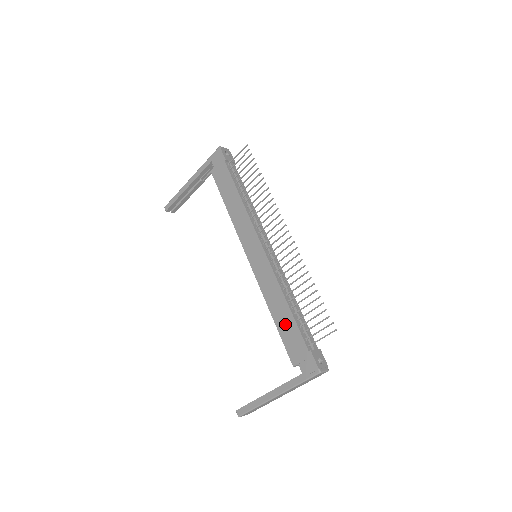
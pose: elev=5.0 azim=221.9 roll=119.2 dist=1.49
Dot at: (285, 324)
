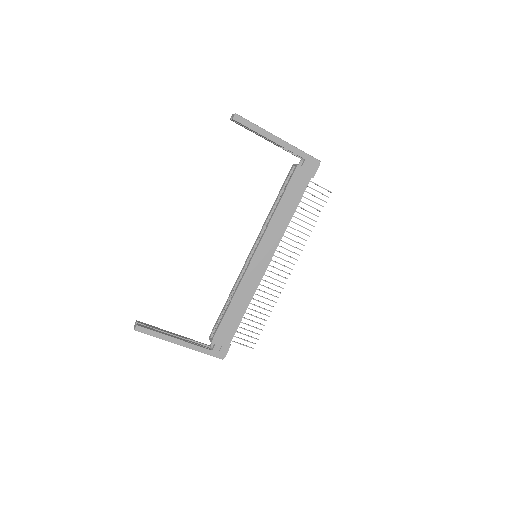
Dot at: (233, 318)
